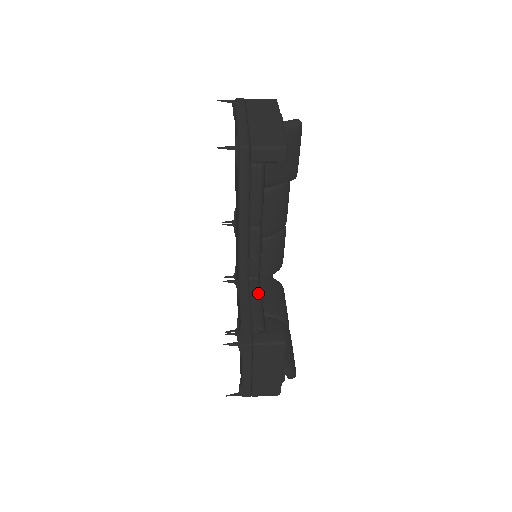
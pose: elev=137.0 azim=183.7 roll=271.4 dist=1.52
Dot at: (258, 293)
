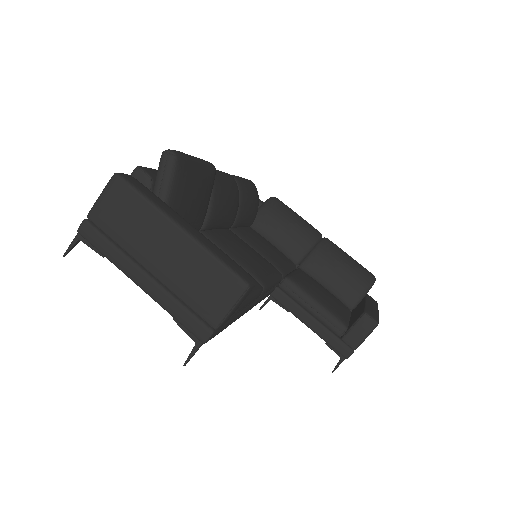
Dot at: (302, 295)
